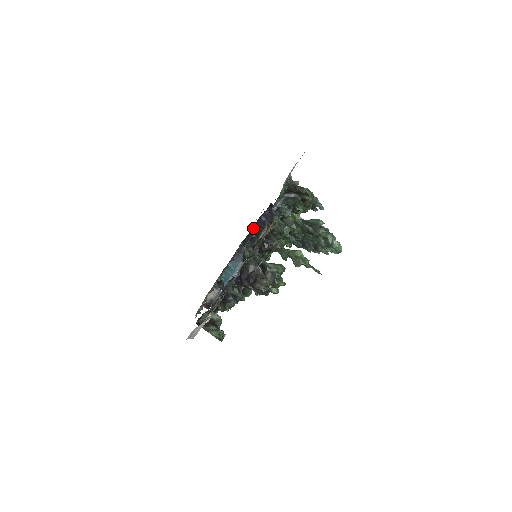
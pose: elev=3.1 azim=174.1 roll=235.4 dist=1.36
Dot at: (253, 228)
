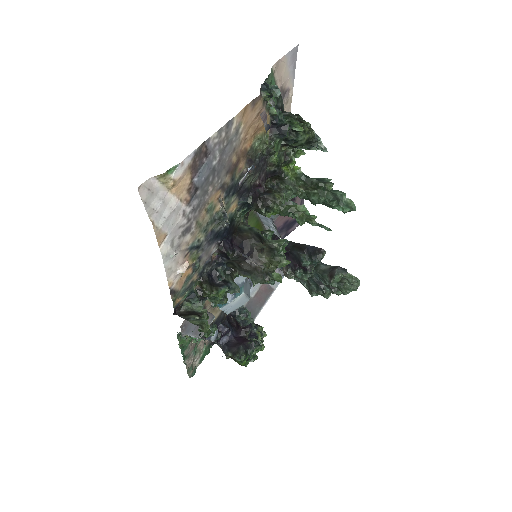
Dot at: occluded
